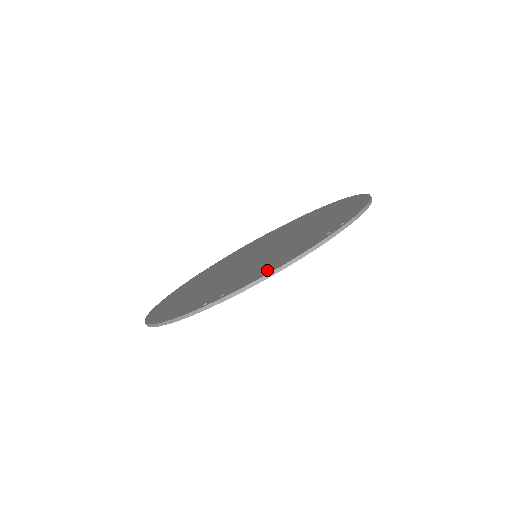
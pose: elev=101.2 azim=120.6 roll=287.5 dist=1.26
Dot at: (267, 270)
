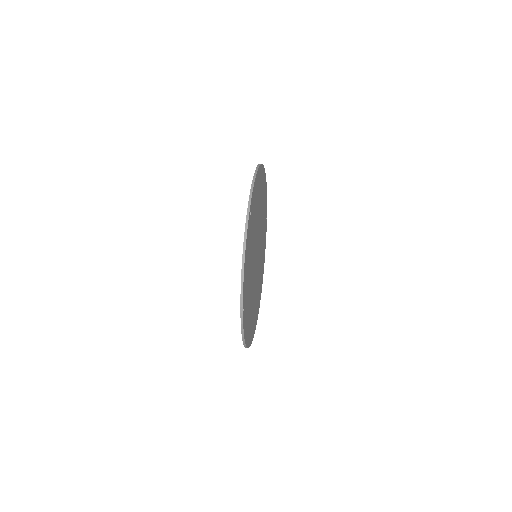
Dot at: occluded
